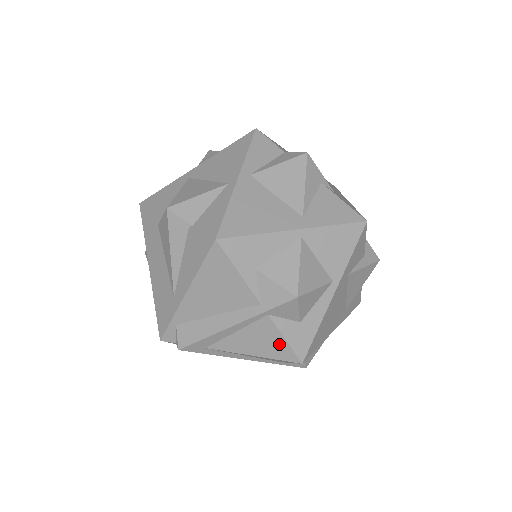
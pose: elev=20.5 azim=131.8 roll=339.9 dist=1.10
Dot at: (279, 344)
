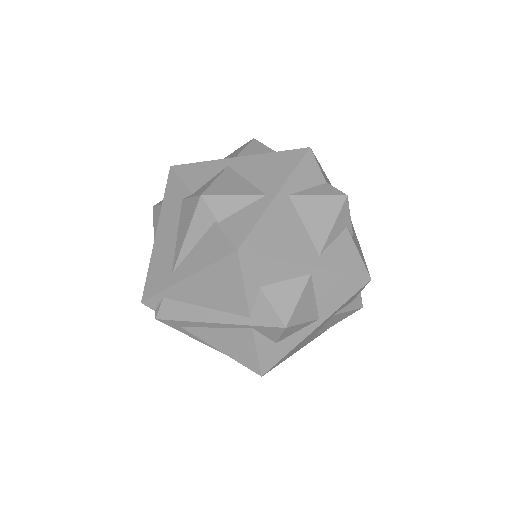
Dot at: (250, 354)
